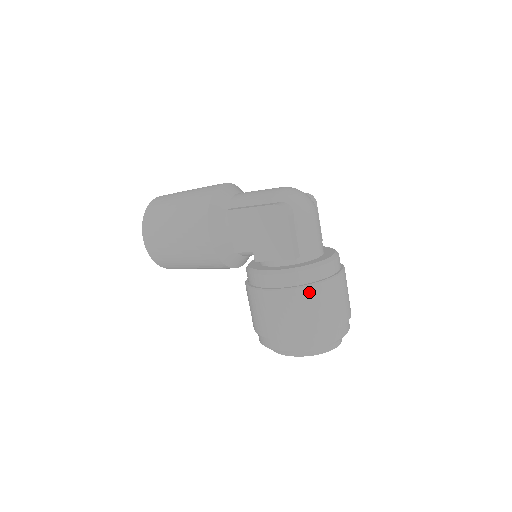
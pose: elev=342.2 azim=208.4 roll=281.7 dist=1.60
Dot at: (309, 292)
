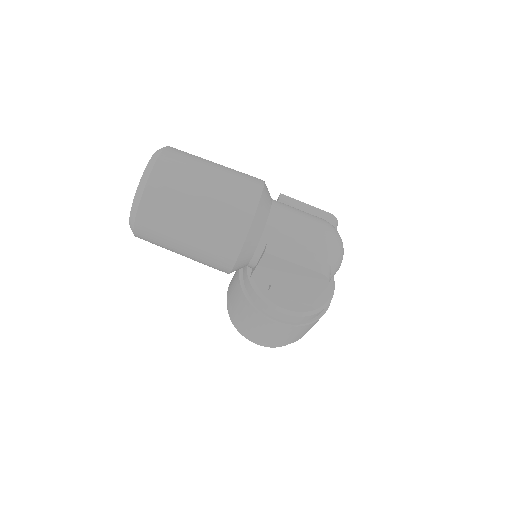
Dot at: (307, 327)
